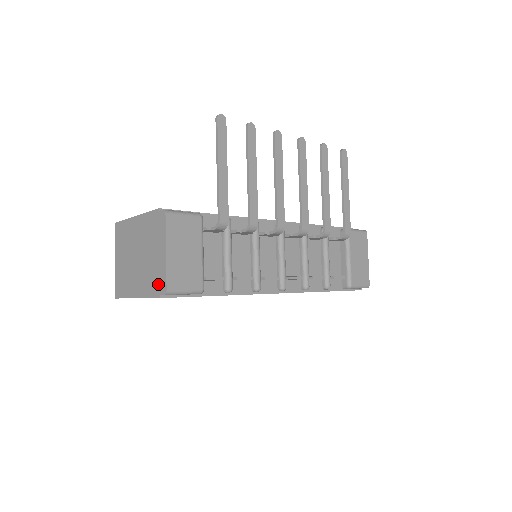
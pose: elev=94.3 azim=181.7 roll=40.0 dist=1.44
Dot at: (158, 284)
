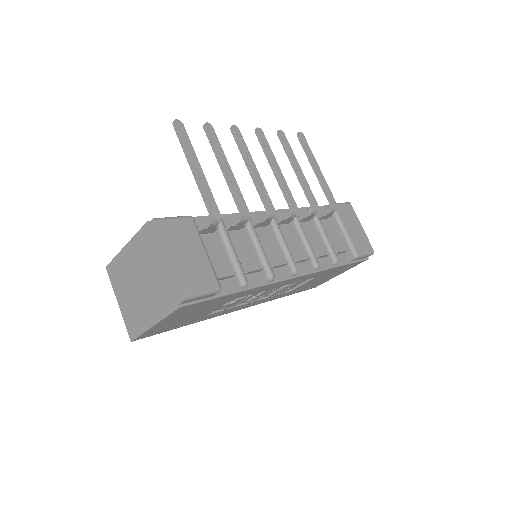
Dot at: (173, 295)
